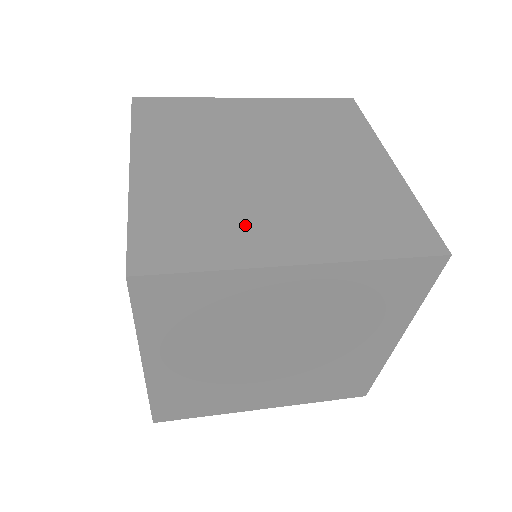
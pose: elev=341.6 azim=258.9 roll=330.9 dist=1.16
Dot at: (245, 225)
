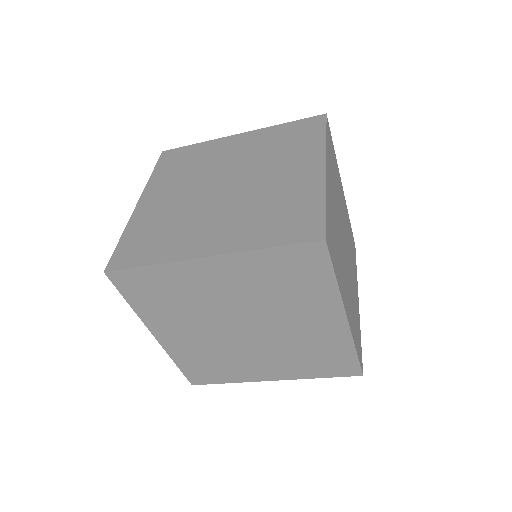
Dot at: (186, 233)
